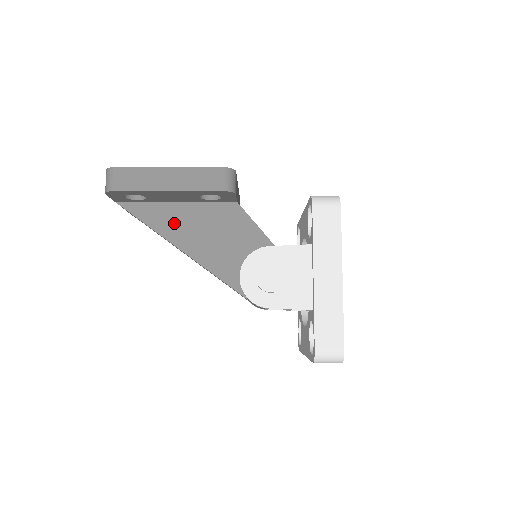
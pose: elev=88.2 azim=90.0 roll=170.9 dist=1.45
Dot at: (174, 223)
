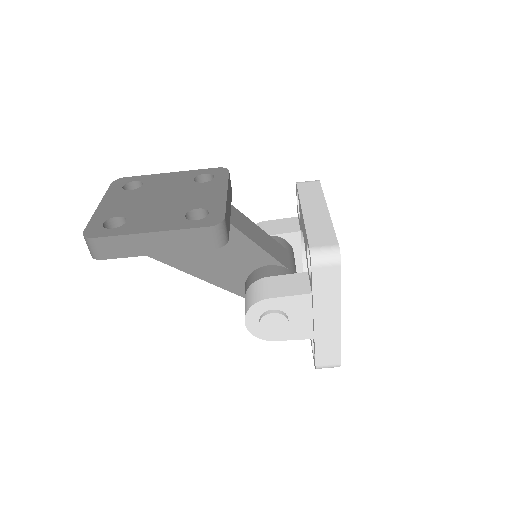
Dot at: occluded
